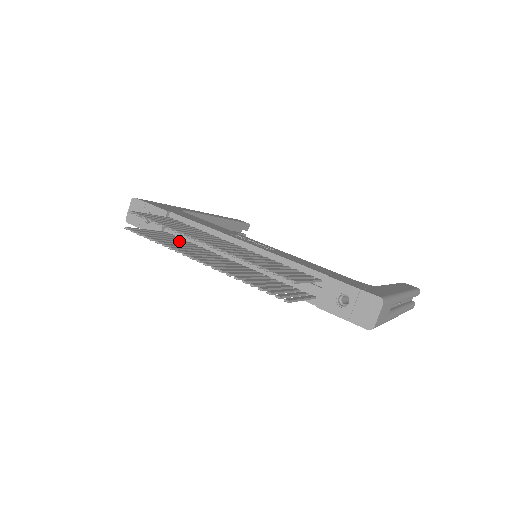
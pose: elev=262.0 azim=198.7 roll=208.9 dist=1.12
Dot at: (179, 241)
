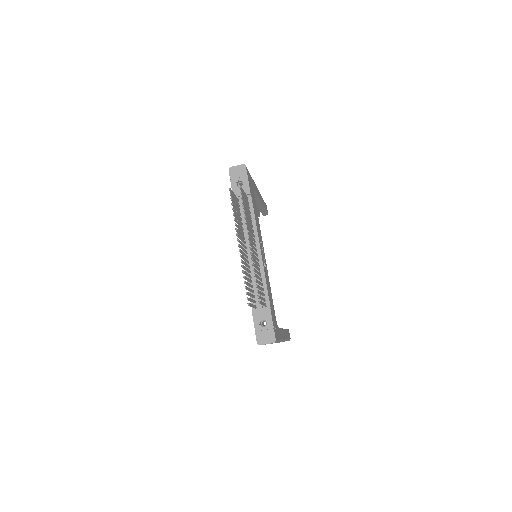
Dot at: (239, 216)
